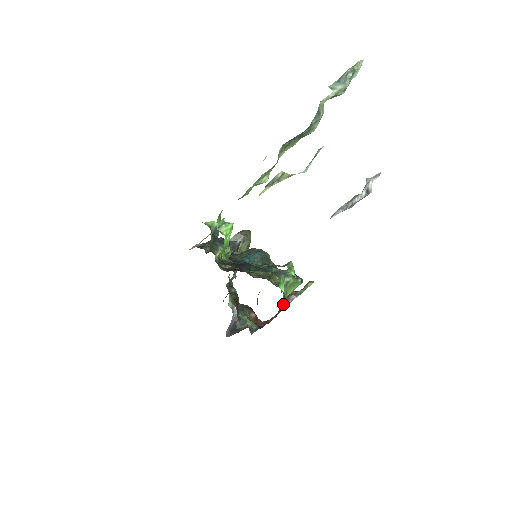
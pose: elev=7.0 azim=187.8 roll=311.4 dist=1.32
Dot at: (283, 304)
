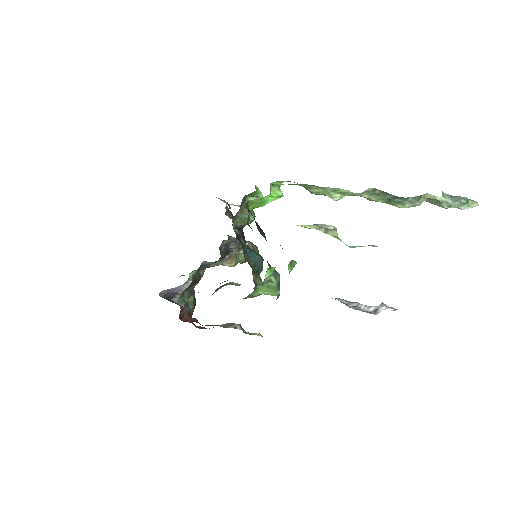
Dot at: (224, 324)
